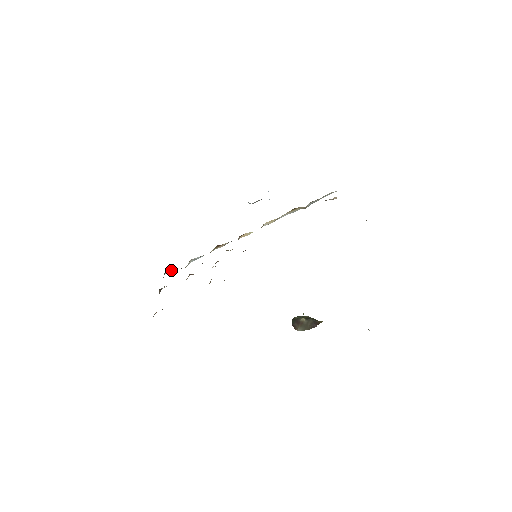
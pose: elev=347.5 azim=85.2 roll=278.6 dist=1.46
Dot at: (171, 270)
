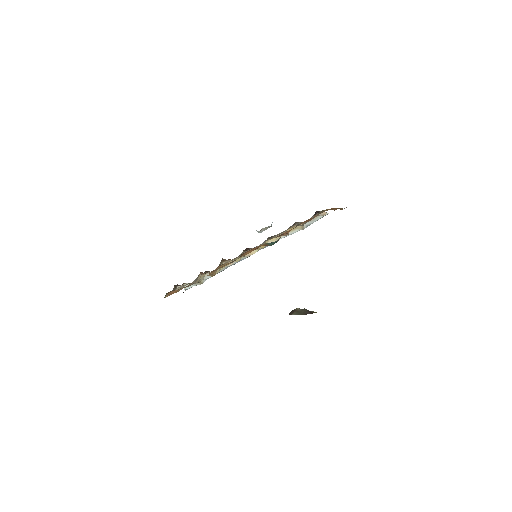
Dot at: occluded
